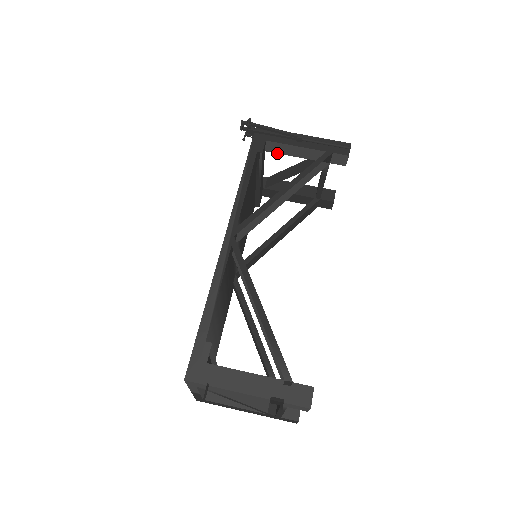
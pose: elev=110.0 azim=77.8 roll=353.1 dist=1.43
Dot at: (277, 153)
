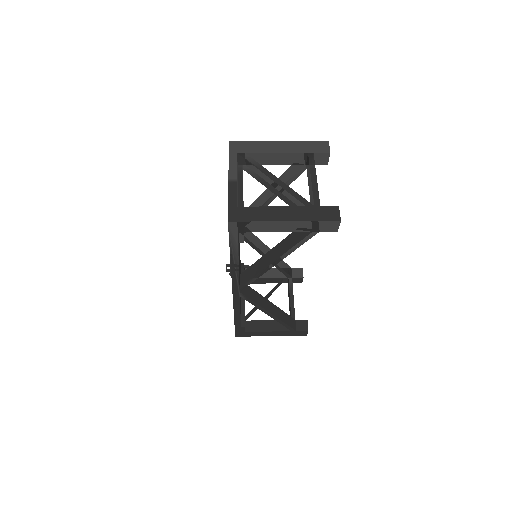
Dot at: occluded
